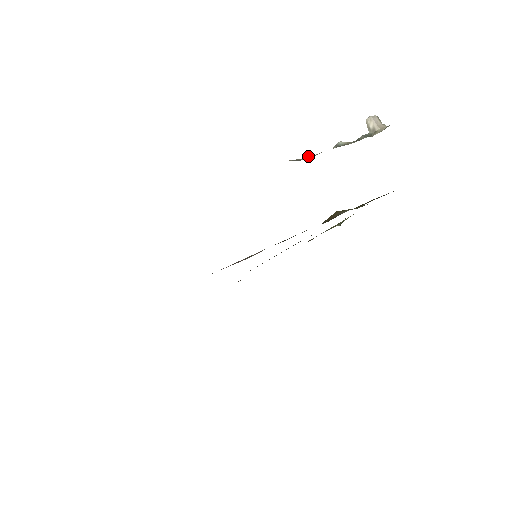
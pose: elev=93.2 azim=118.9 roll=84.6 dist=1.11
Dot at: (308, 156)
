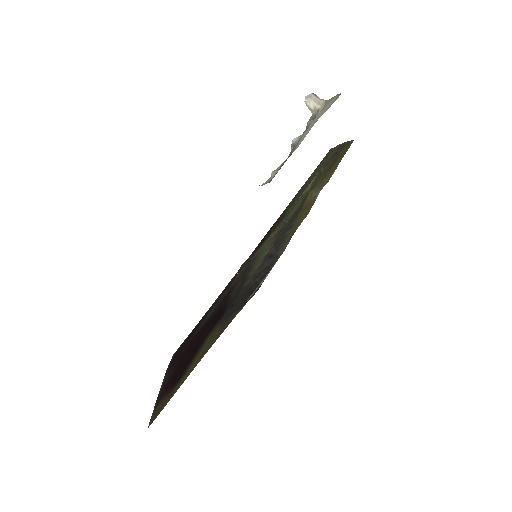
Dot at: (275, 172)
